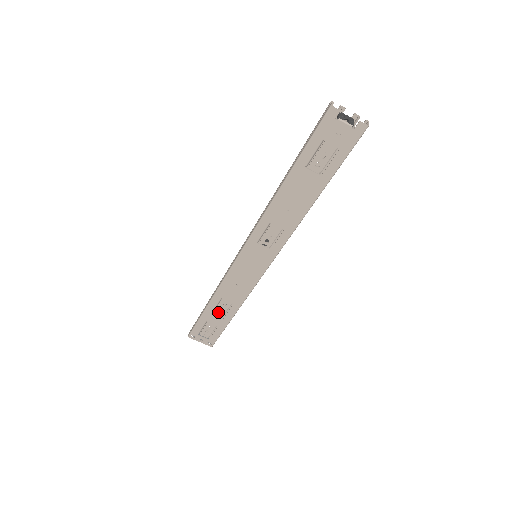
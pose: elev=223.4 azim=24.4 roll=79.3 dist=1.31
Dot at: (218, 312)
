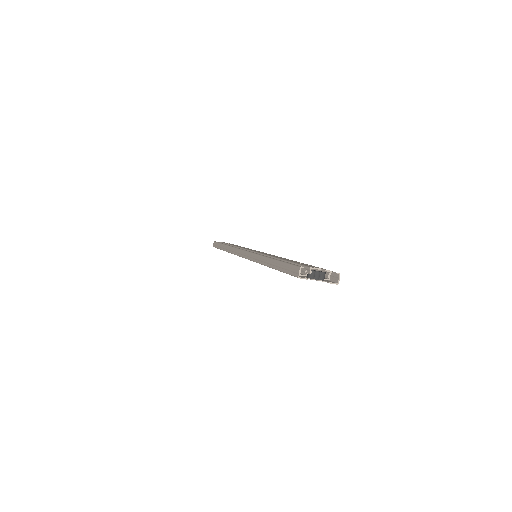
Dot at: occluded
